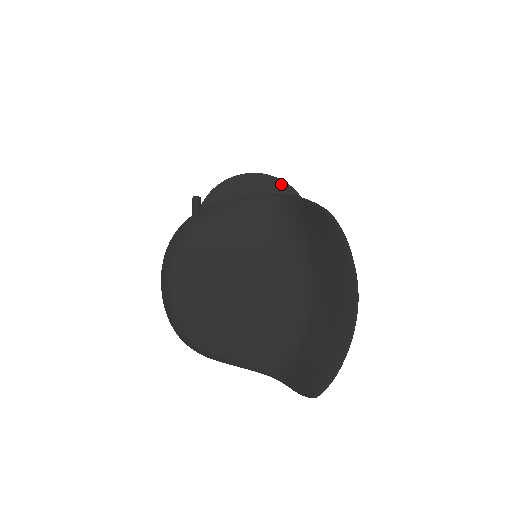
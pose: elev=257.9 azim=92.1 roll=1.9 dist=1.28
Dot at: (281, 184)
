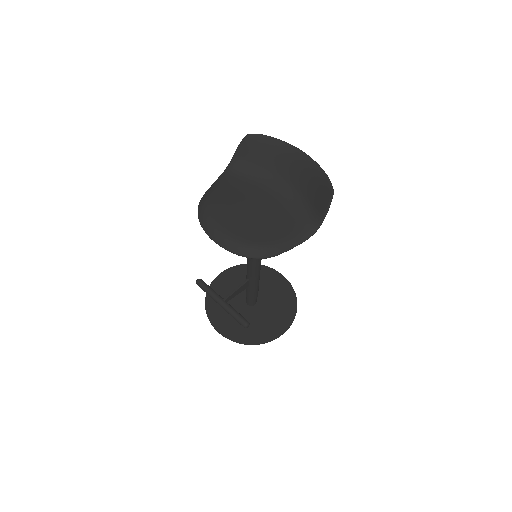
Dot at: (238, 267)
